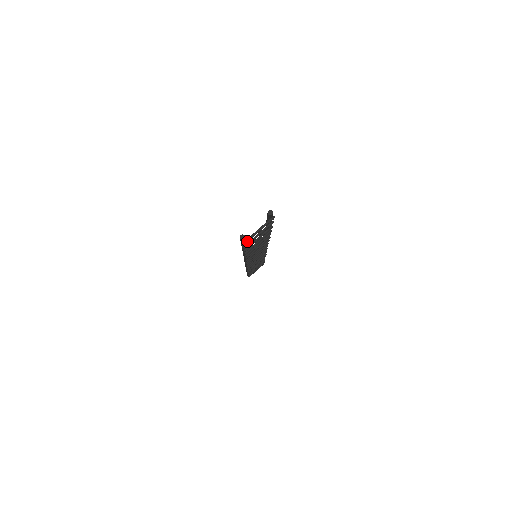
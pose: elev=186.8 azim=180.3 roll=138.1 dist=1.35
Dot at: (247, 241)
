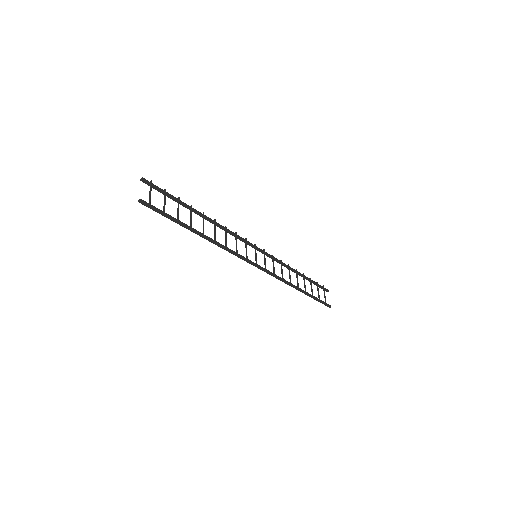
Dot at: (149, 202)
